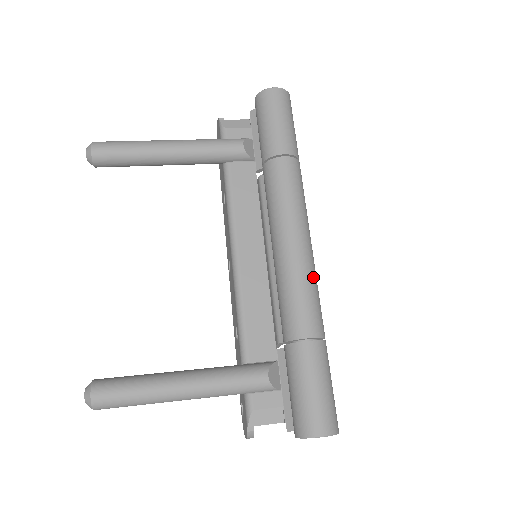
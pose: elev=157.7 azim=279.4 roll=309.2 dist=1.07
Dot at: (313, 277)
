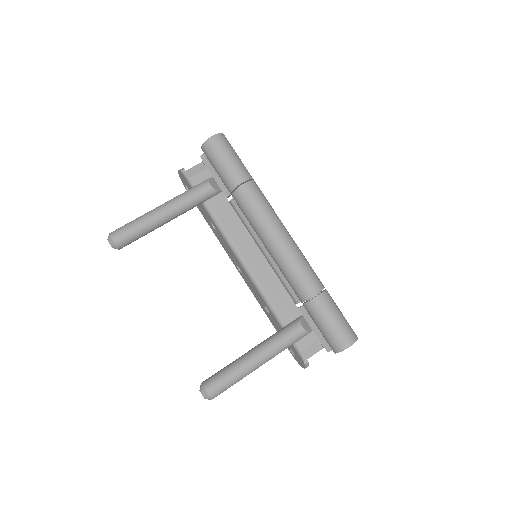
Dot at: (301, 255)
